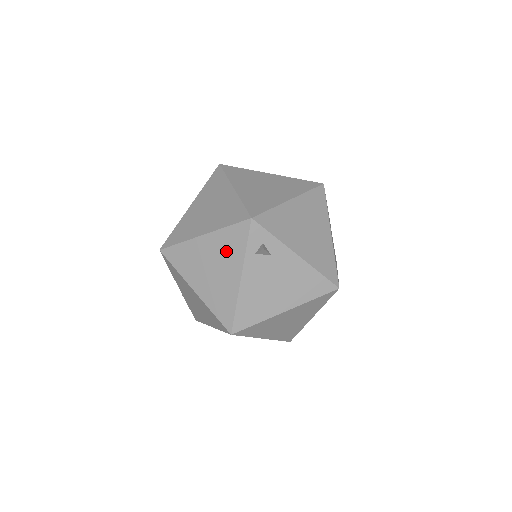
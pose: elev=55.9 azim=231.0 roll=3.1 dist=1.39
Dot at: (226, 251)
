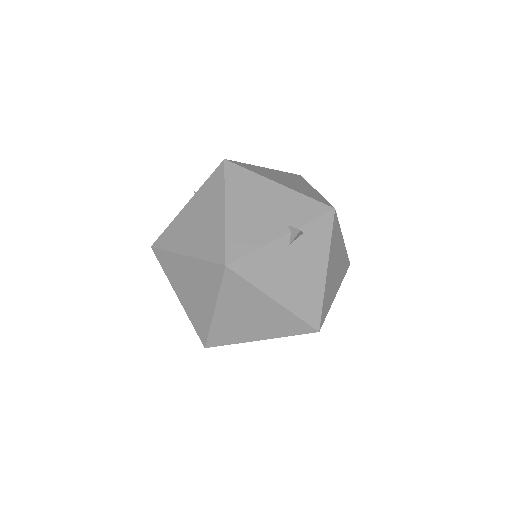
Dot at: occluded
